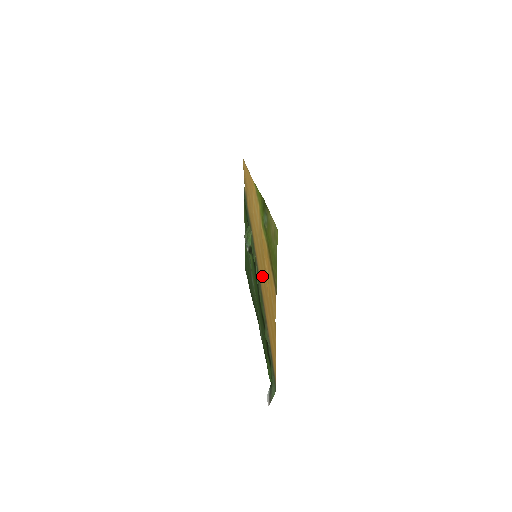
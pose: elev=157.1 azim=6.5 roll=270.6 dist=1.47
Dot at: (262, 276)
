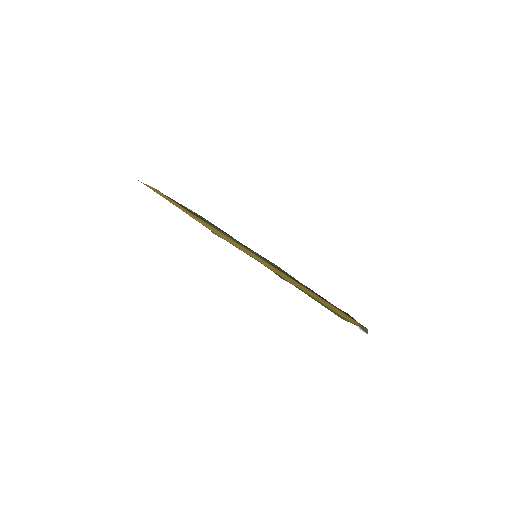
Dot at: occluded
